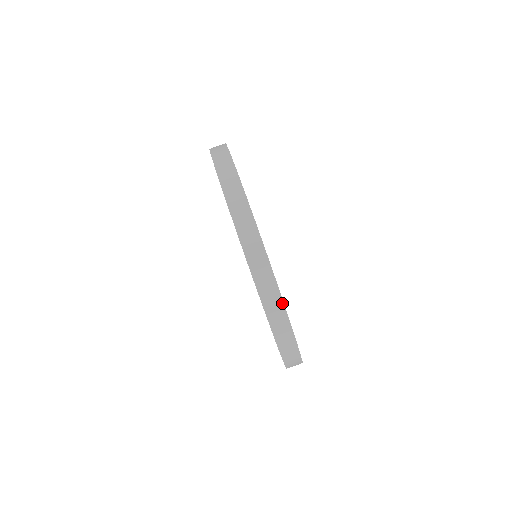
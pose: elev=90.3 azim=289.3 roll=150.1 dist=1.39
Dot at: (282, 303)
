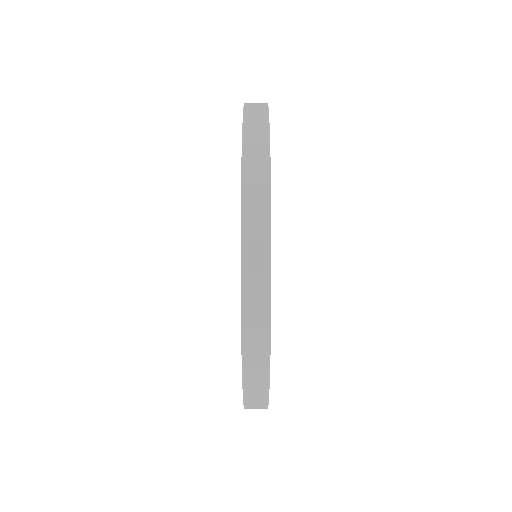
Dot at: (268, 335)
